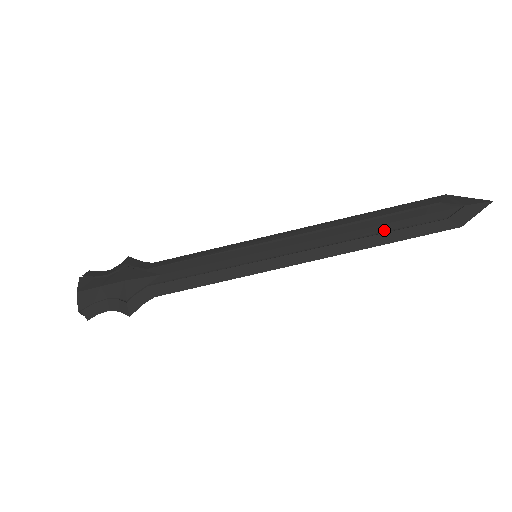
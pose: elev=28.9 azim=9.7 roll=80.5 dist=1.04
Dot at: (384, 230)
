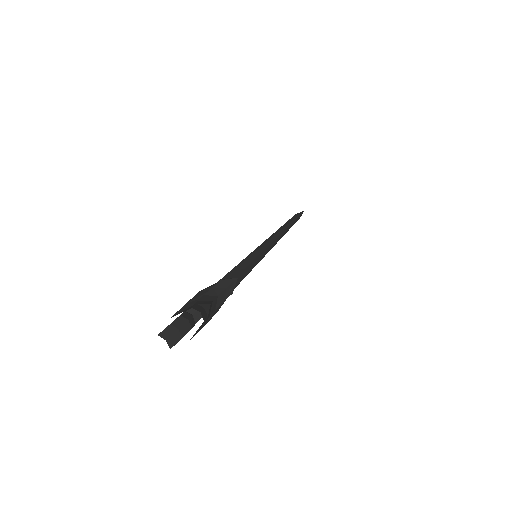
Dot at: occluded
